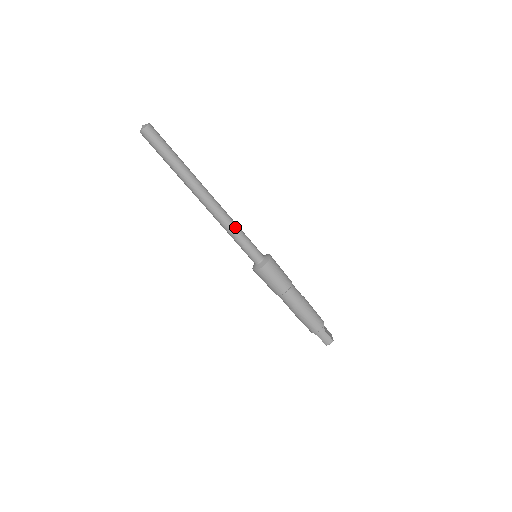
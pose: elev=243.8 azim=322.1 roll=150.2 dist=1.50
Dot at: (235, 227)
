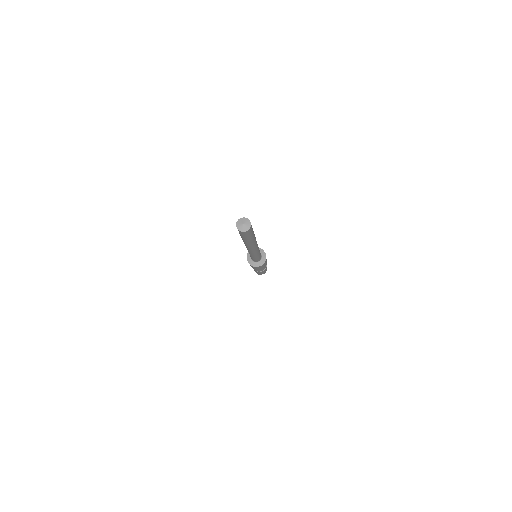
Dot at: (253, 256)
